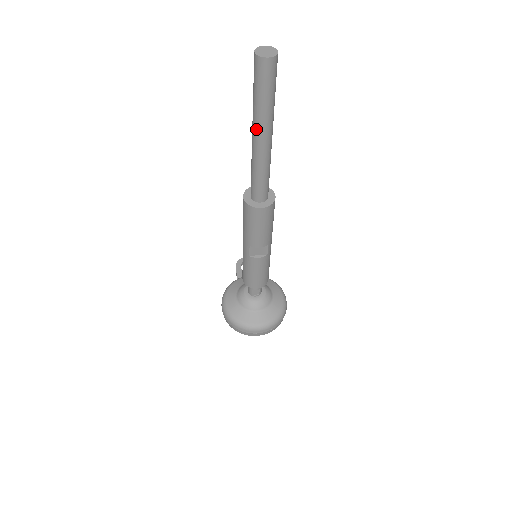
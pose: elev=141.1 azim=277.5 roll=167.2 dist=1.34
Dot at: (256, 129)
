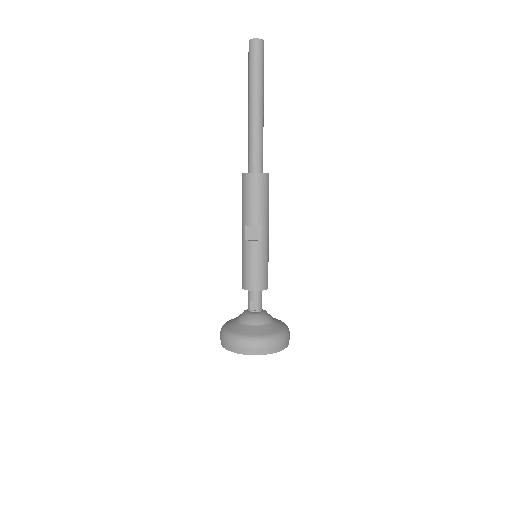
Dot at: (249, 98)
